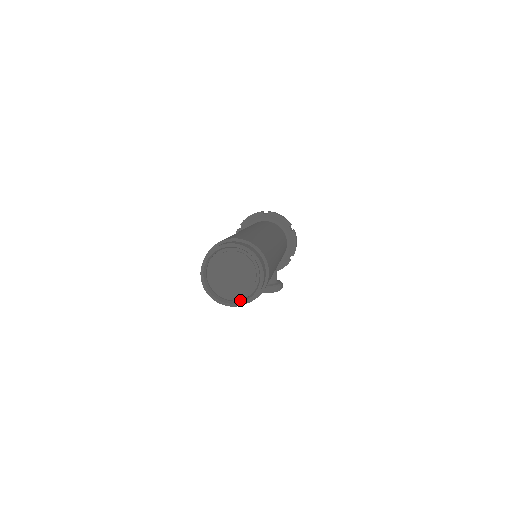
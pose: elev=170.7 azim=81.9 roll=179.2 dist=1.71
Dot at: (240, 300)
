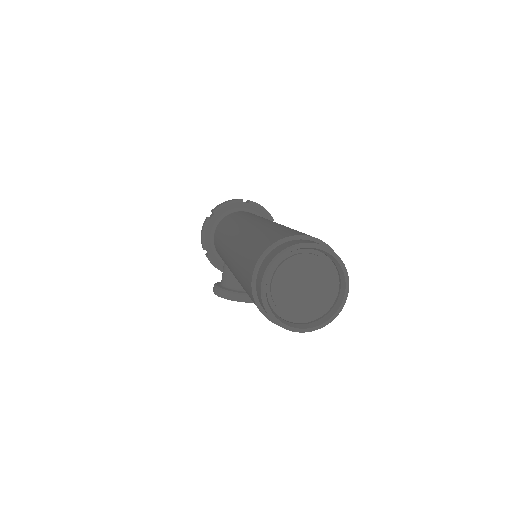
Dot at: (309, 323)
